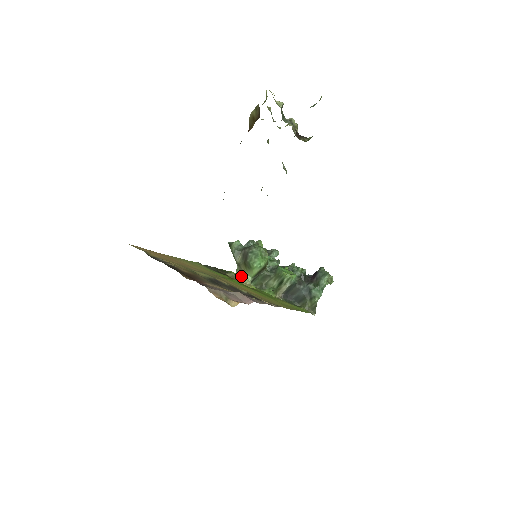
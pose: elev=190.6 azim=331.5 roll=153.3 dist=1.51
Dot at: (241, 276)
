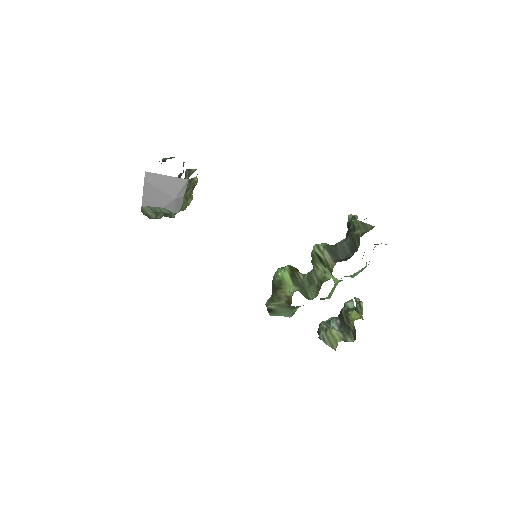
Dot at: (289, 301)
